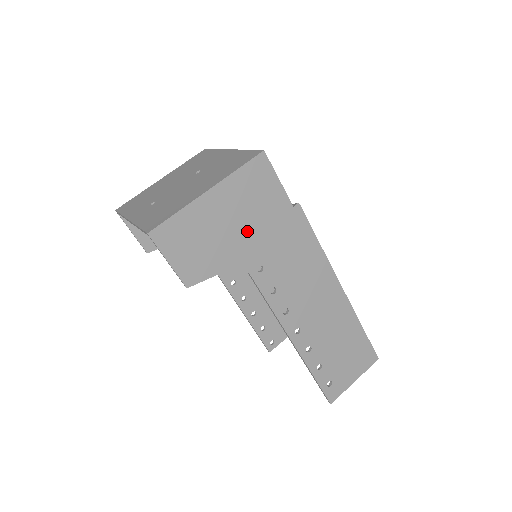
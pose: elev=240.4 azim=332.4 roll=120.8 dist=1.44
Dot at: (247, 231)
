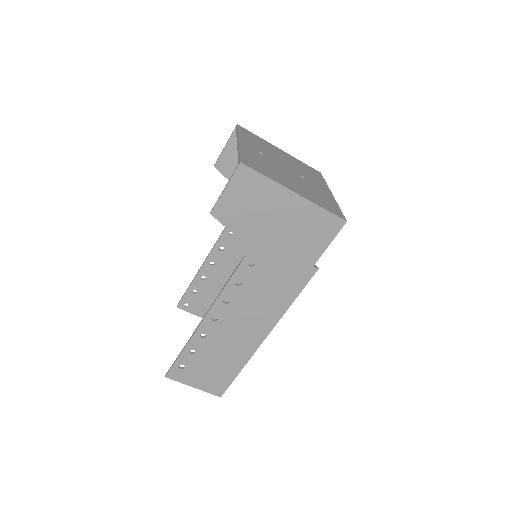
Dot at: (278, 239)
